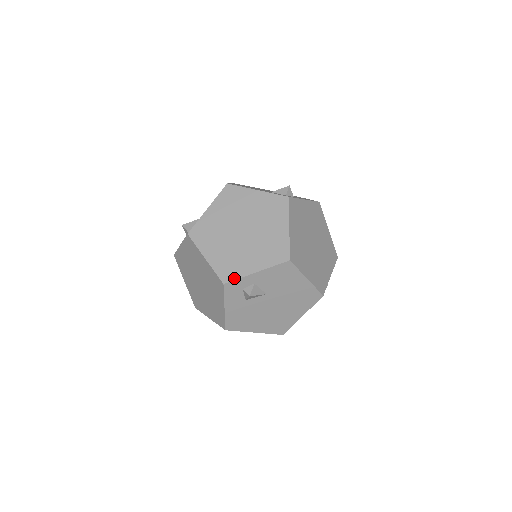
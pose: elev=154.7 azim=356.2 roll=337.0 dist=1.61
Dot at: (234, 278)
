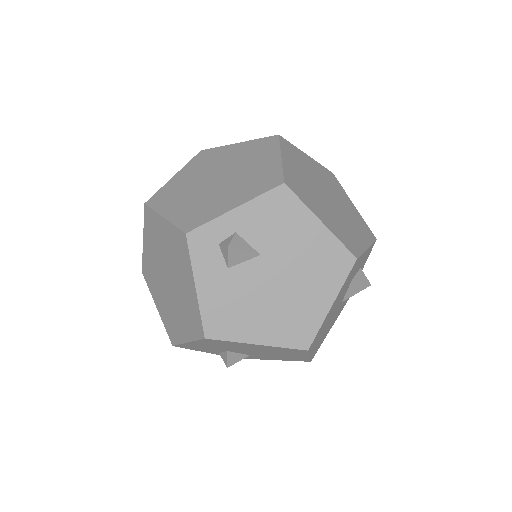
Dot at: (202, 223)
